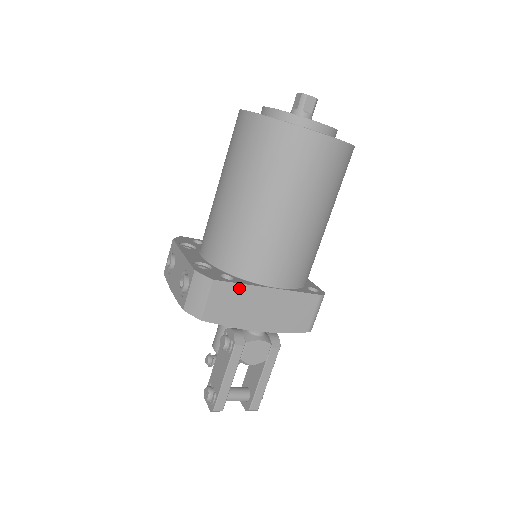
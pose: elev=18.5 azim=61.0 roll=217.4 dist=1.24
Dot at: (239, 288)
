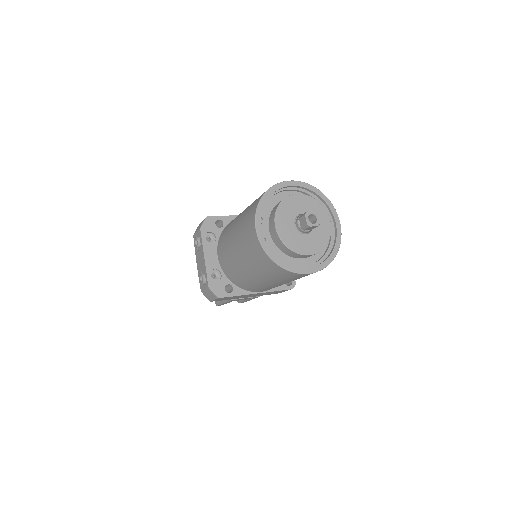
Dot at: (235, 296)
